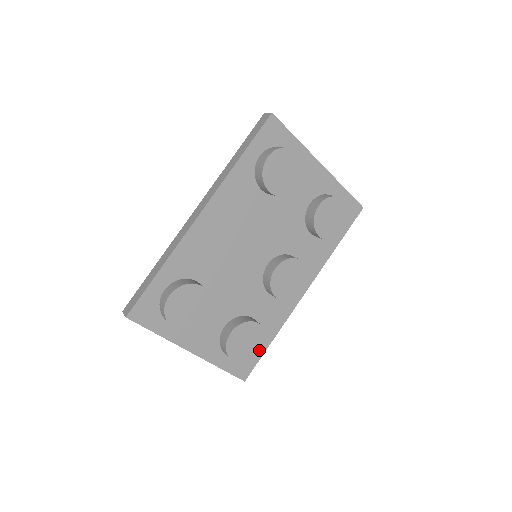
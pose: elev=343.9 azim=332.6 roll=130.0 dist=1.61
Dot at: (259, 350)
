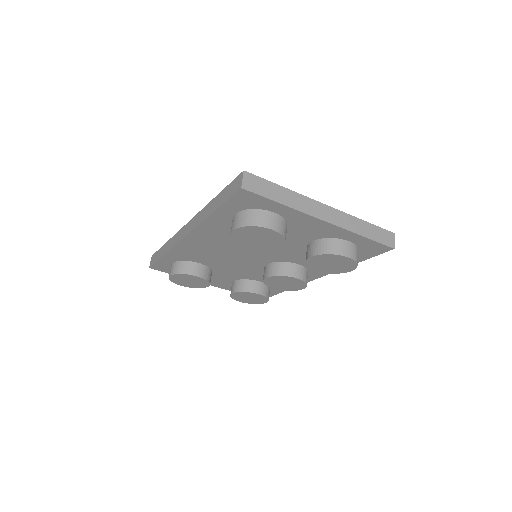
Dot at: (263, 302)
